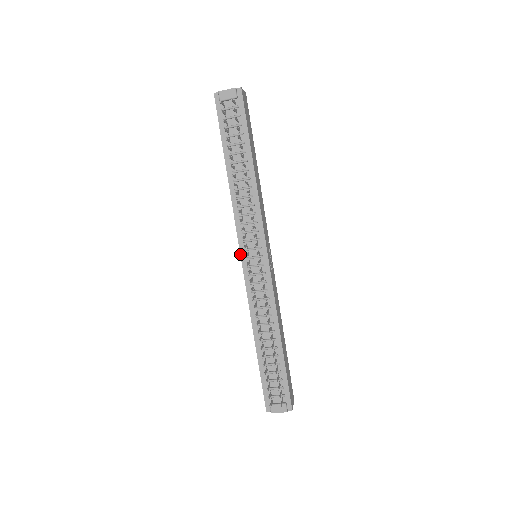
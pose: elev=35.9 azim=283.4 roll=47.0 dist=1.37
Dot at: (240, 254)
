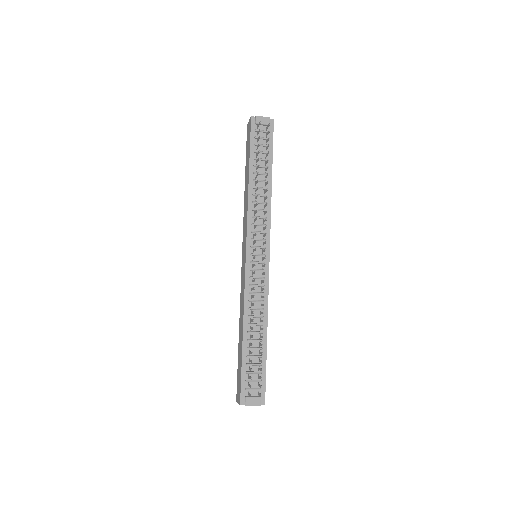
Dot at: (246, 249)
